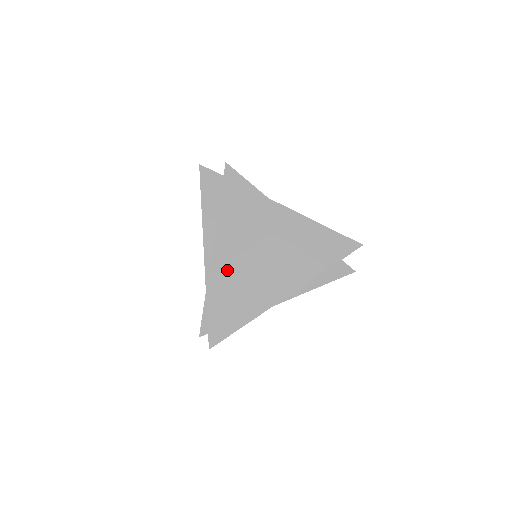
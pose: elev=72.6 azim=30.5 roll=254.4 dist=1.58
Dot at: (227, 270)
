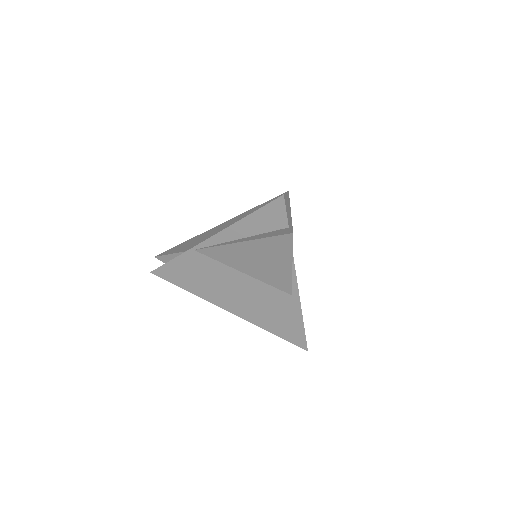
Dot at: (211, 262)
